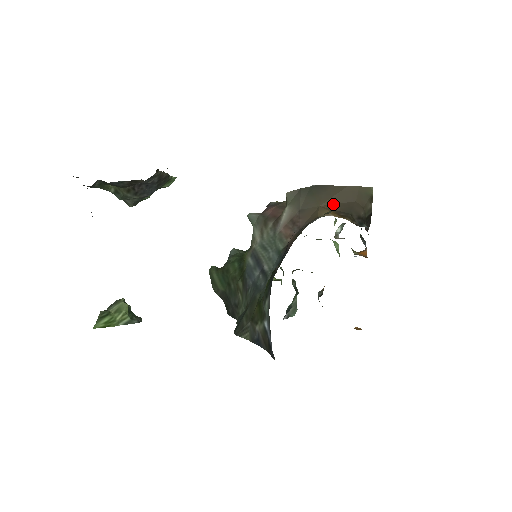
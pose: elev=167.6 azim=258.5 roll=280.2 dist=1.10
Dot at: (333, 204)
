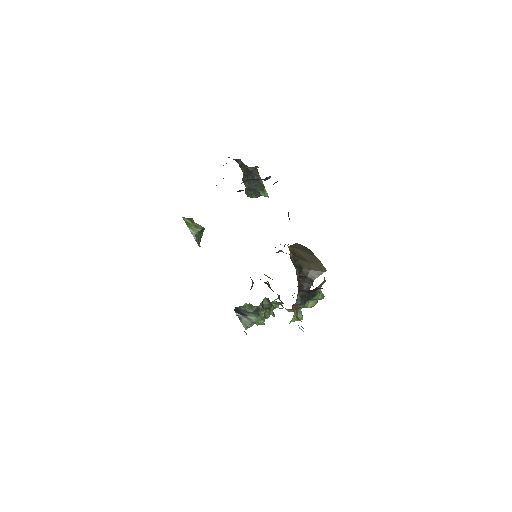
Dot at: (300, 254)
